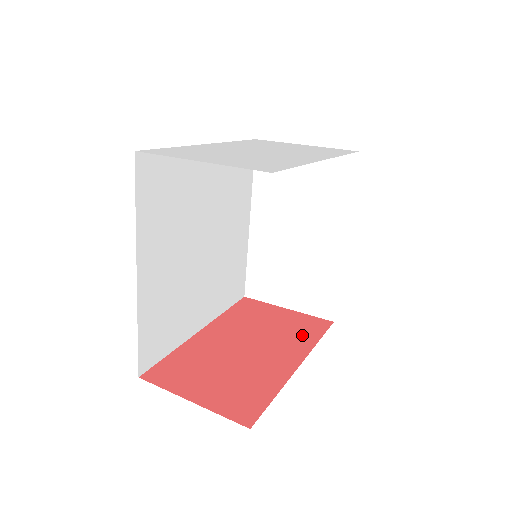
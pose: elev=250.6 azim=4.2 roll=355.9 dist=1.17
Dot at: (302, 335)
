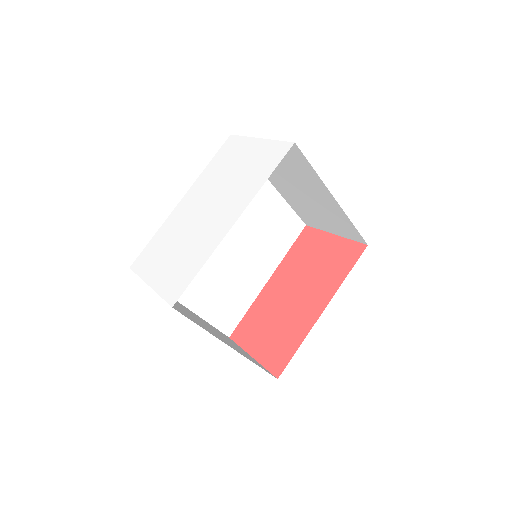
Dot at: (335, 272)
